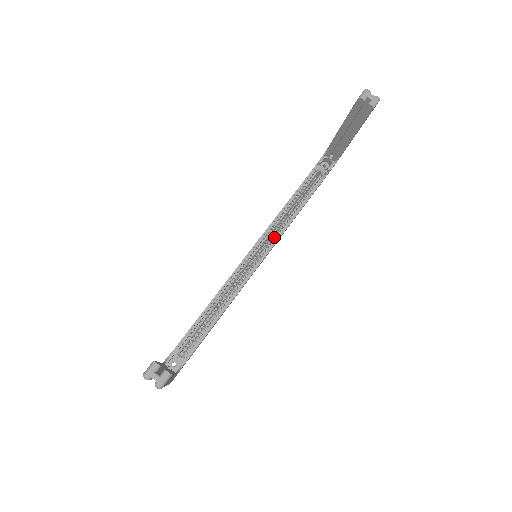
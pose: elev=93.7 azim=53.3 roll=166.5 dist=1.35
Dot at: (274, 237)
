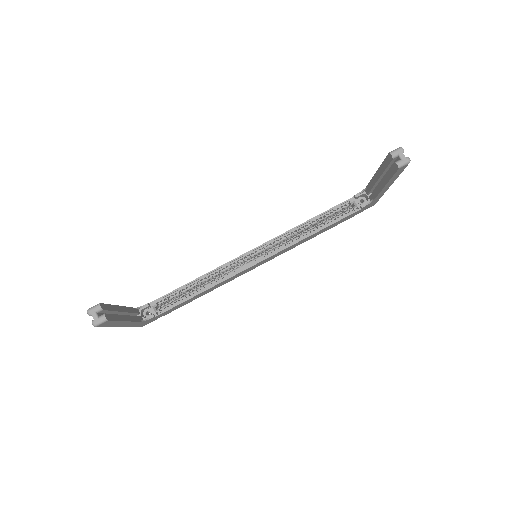
Dot at: (280, 246)
